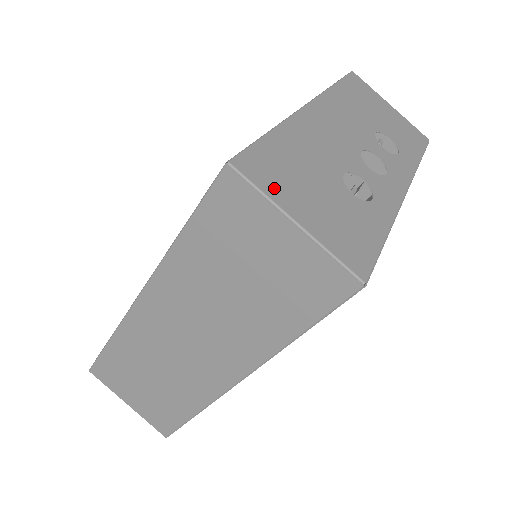
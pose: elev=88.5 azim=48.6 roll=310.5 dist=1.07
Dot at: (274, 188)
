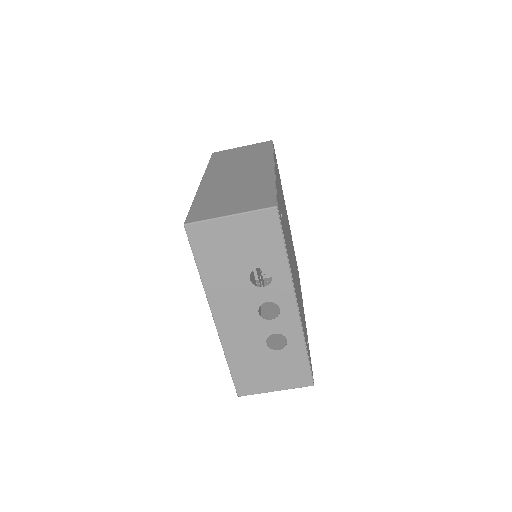
Dot at: (257, 388)
